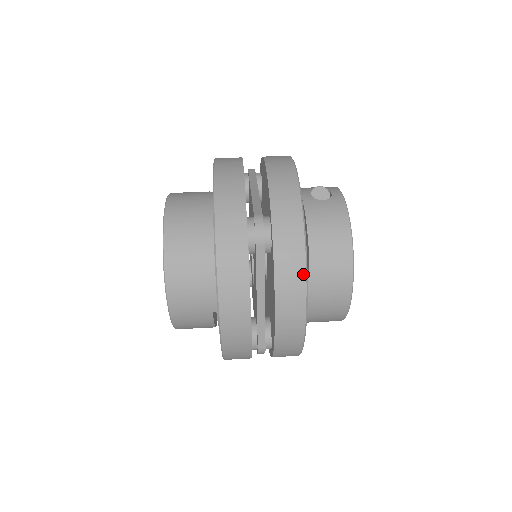
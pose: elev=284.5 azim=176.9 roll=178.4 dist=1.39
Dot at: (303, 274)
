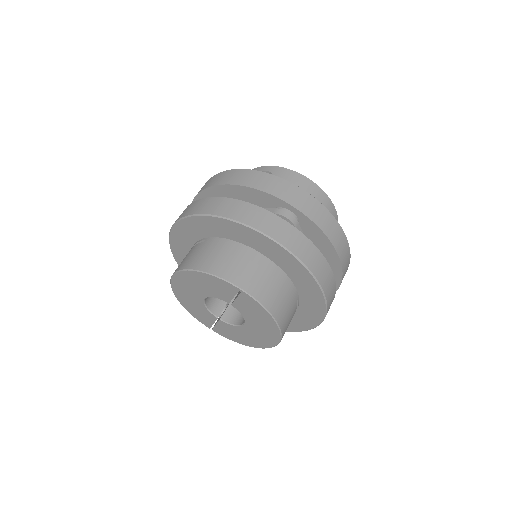
Dot at: (331, 216)
